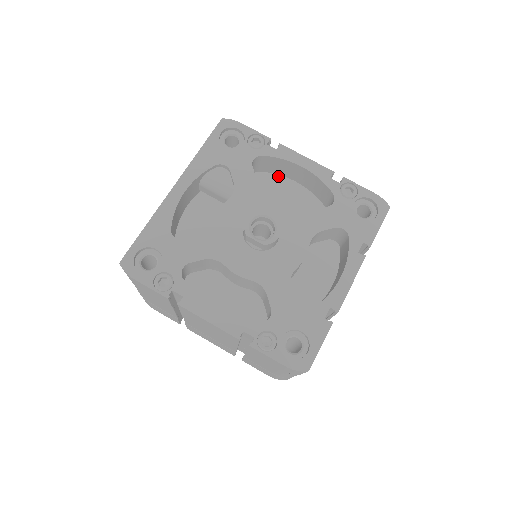
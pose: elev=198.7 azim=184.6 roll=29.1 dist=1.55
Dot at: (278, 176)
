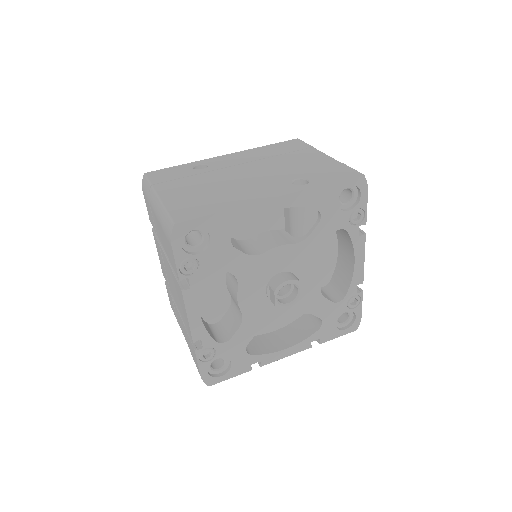
Dot at: (335, 234)
